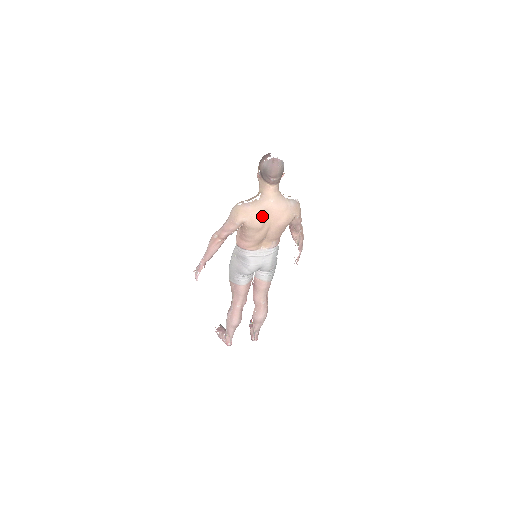
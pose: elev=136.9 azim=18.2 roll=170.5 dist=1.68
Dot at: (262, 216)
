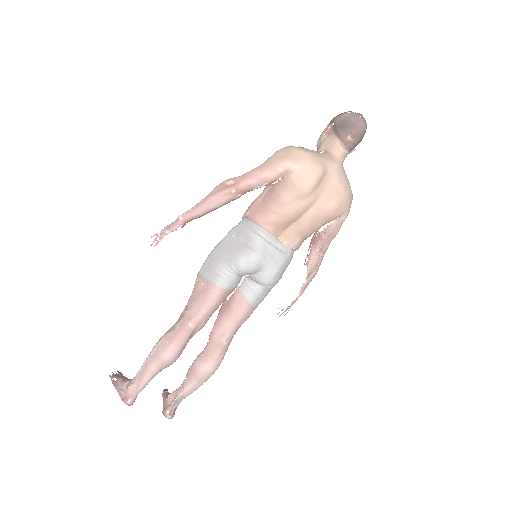
Dot at: (319, 174)
